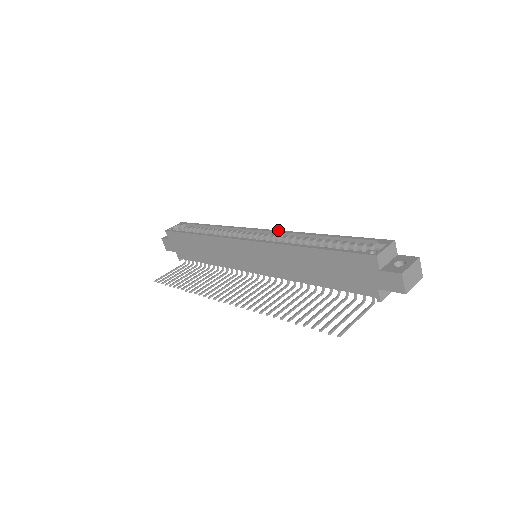
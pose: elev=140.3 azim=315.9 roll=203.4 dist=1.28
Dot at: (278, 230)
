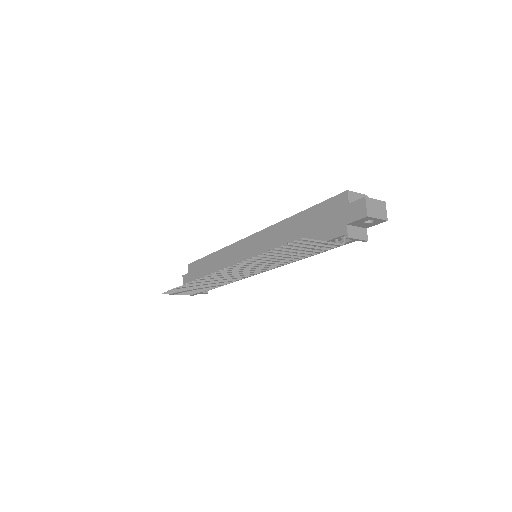
Dot at: occluded
